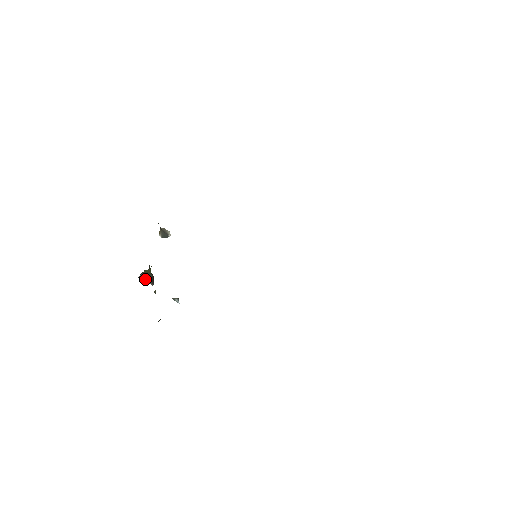
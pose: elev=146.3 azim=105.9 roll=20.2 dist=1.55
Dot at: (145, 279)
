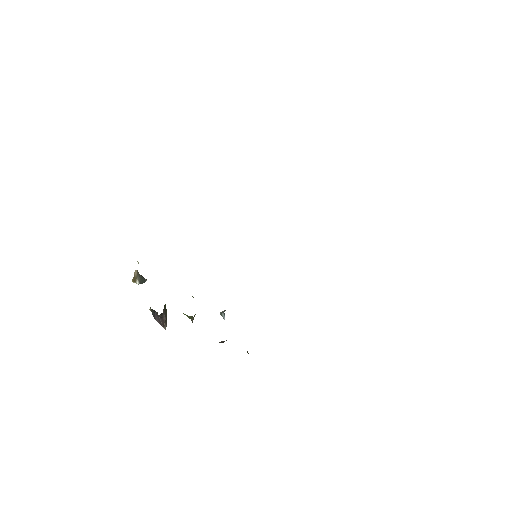
Dot at: (164, 318)
